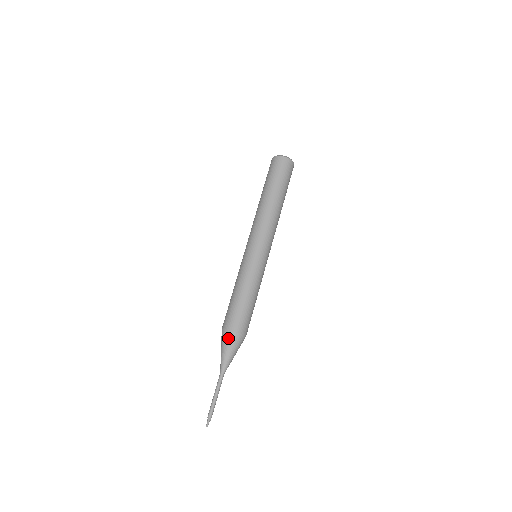
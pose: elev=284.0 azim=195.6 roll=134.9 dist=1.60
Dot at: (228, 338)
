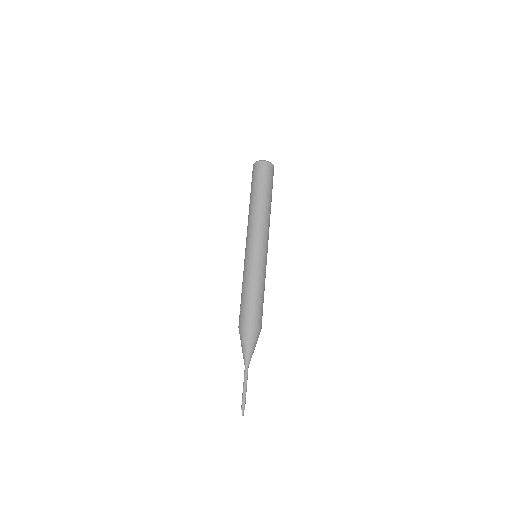
Dot at: (256, 335)
